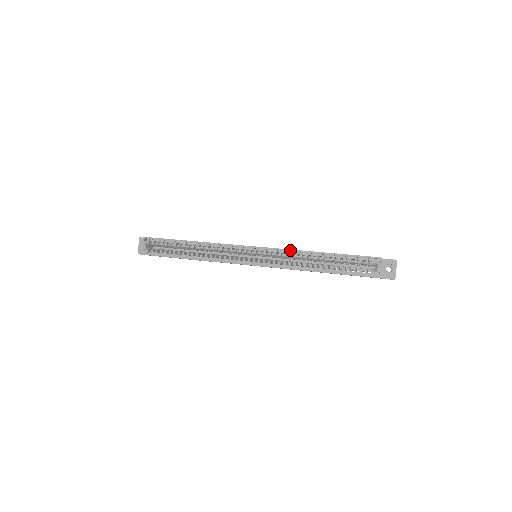
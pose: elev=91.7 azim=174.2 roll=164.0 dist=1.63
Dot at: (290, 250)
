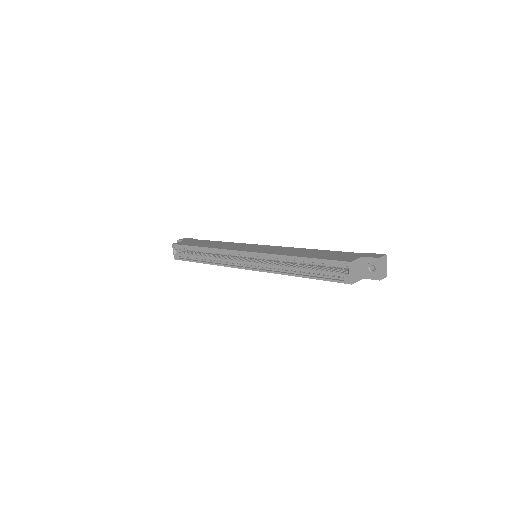
Dot at: (272, 255)
